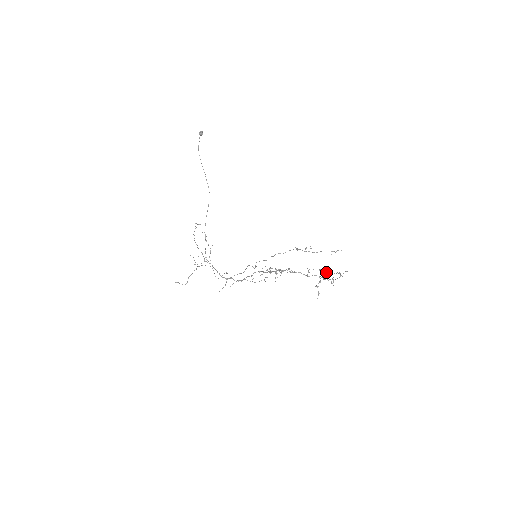
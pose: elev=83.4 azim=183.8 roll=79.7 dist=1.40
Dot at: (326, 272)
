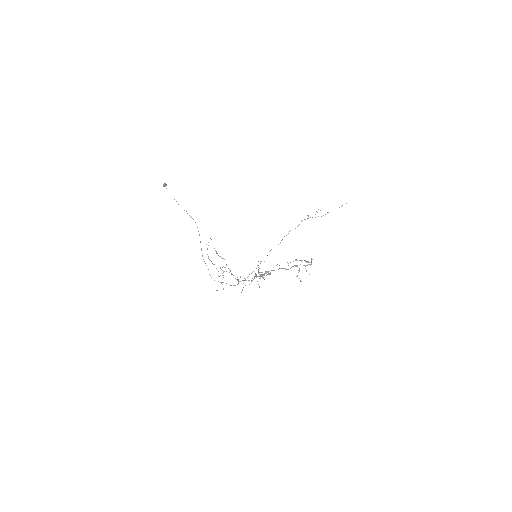
Dot at: (301, 261)
